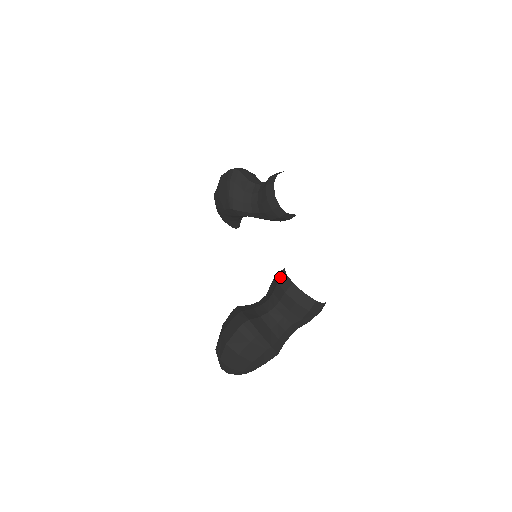
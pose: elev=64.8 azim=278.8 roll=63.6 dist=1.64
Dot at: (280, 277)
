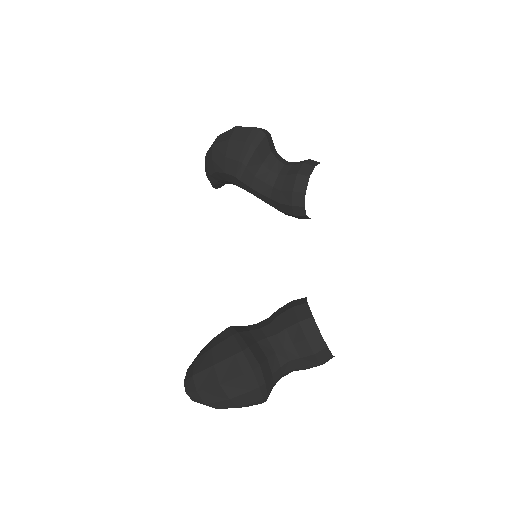
Dot at: (302, 315)
